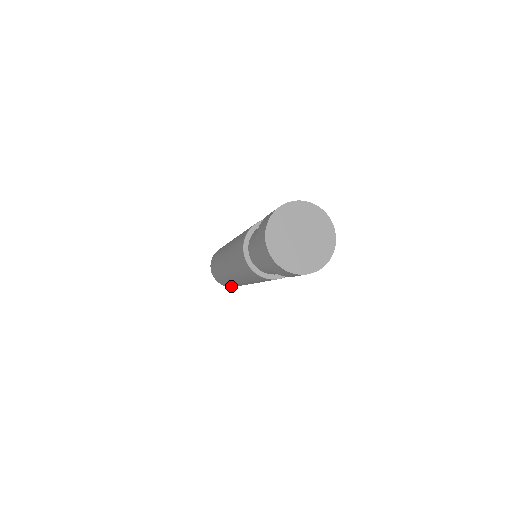
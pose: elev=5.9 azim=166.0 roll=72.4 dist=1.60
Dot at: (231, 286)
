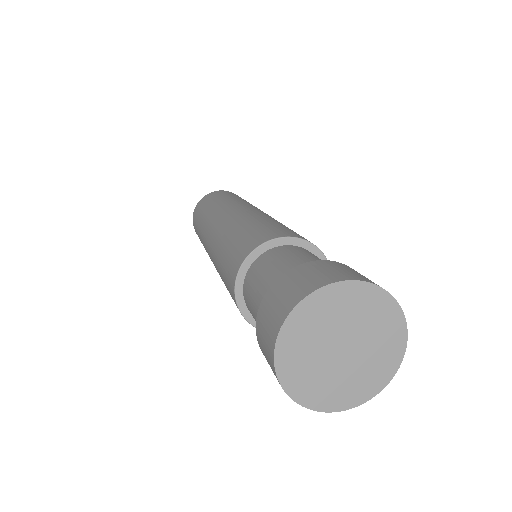
Dot at: occluded
